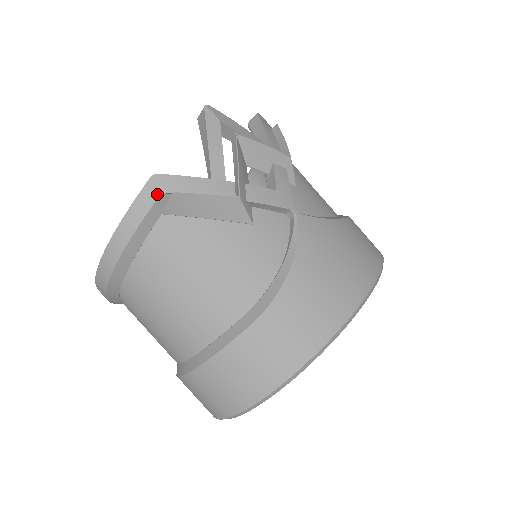
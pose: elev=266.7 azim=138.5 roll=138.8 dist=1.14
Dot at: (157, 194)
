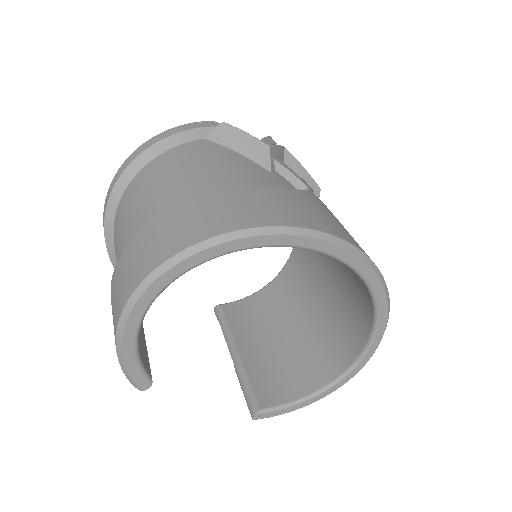
Dot at: (210, 126)
